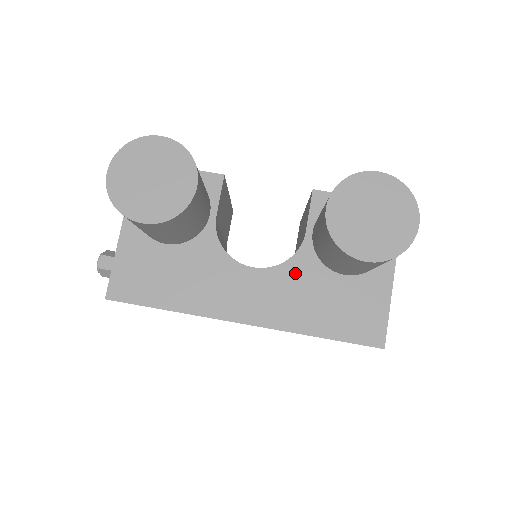
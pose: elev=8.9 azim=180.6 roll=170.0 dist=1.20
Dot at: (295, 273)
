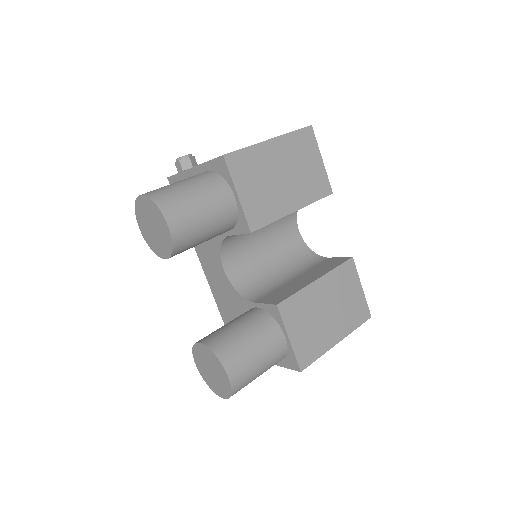
Dot at: (235, 298)
